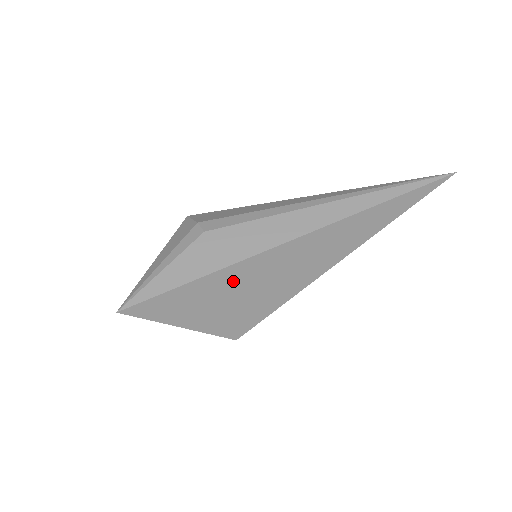
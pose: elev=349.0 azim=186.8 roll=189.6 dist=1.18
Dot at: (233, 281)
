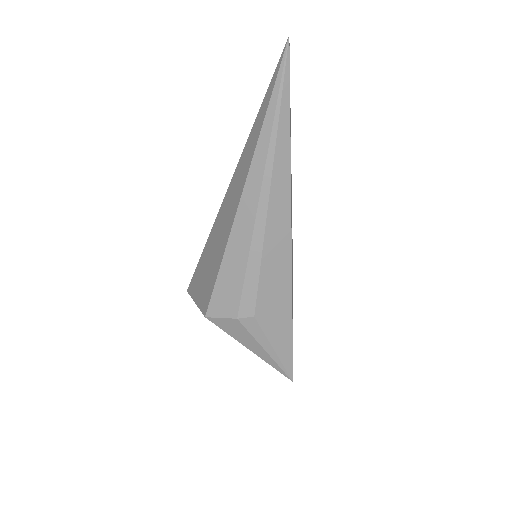
Dot at: (292, 291)
